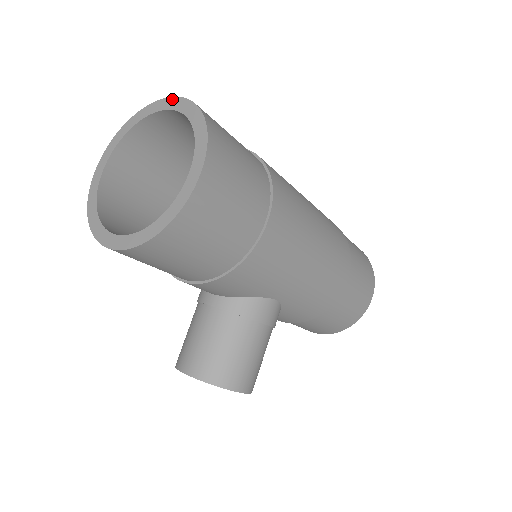
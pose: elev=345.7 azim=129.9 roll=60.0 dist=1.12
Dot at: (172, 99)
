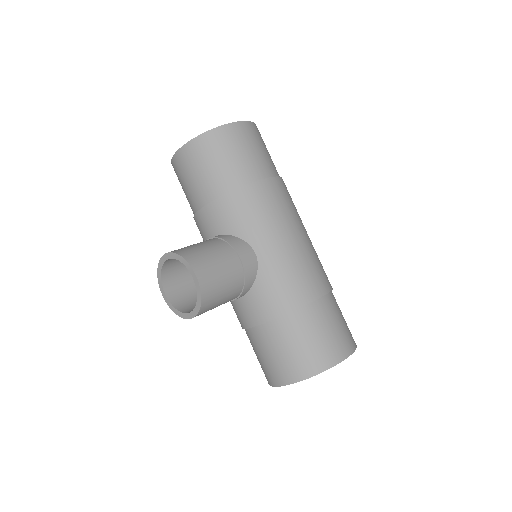
Dot at: occluded
